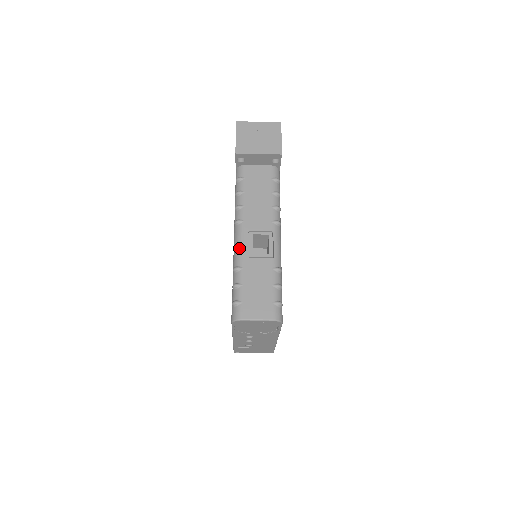
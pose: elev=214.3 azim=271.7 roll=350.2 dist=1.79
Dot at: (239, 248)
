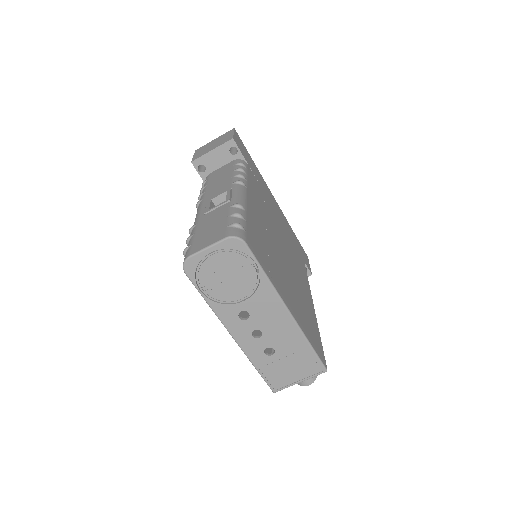
Dot at: (196, 216)
